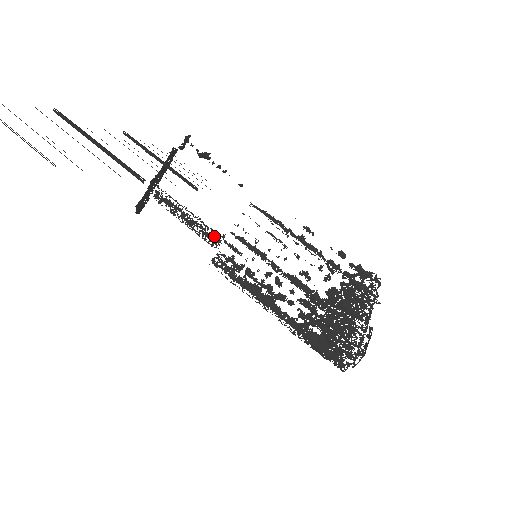
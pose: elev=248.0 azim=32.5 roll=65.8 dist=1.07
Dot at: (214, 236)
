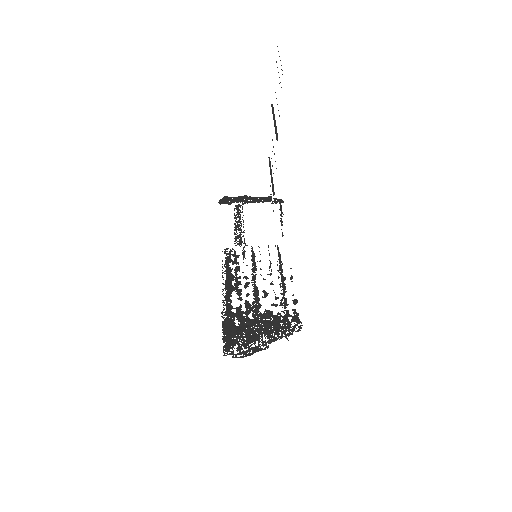
Dot at: (242, 241)
